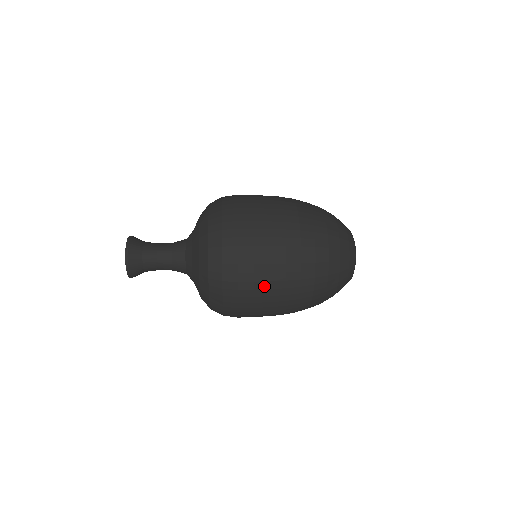
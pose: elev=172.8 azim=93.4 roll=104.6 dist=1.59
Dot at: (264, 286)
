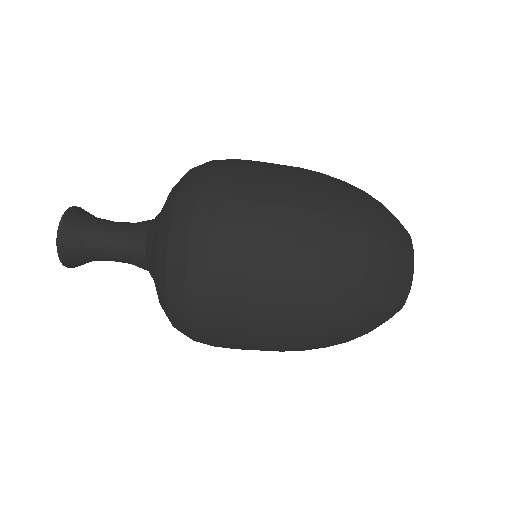
Dot at: occluded
